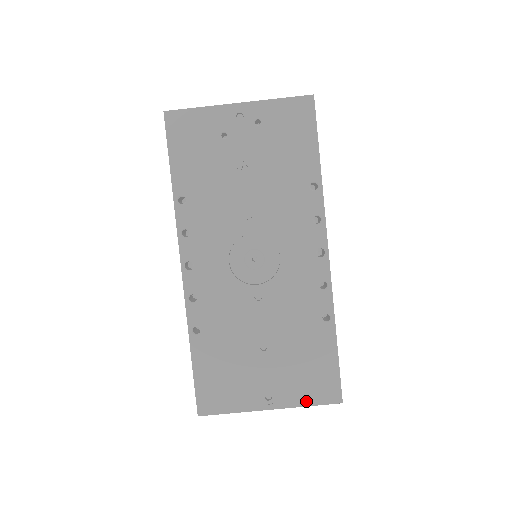
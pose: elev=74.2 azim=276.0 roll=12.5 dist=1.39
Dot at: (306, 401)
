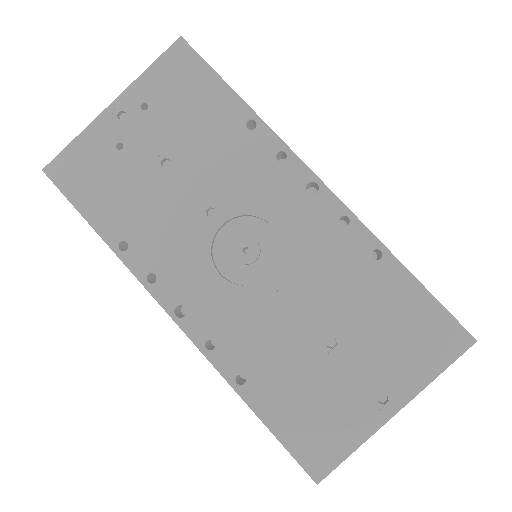
Dot at: (431, 371)
